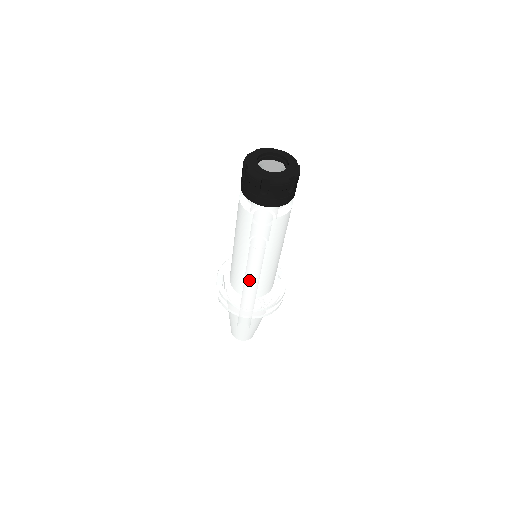
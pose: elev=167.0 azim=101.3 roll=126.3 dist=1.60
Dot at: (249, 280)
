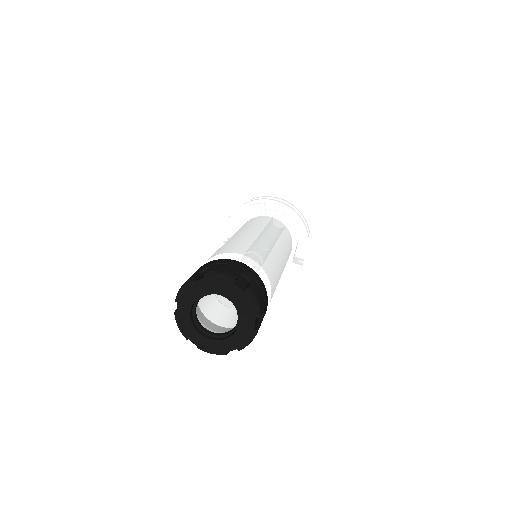
Dot at: occluded
